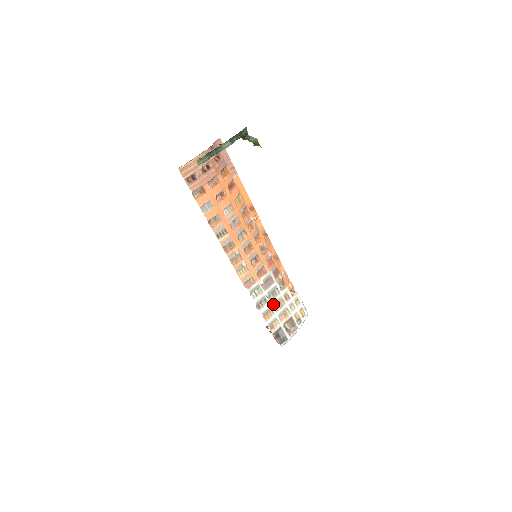
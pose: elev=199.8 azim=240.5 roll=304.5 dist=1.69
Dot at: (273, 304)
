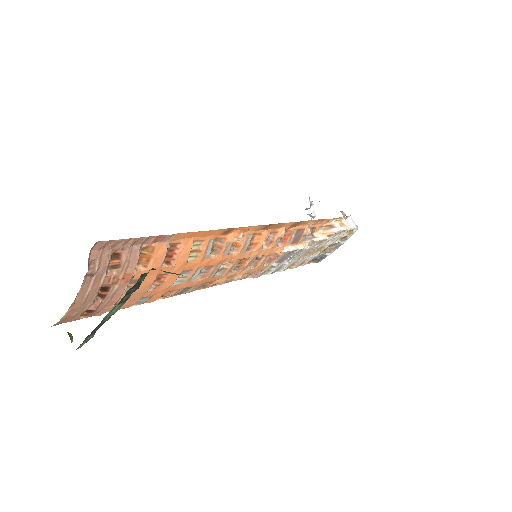
Dot at: (298, 258)
